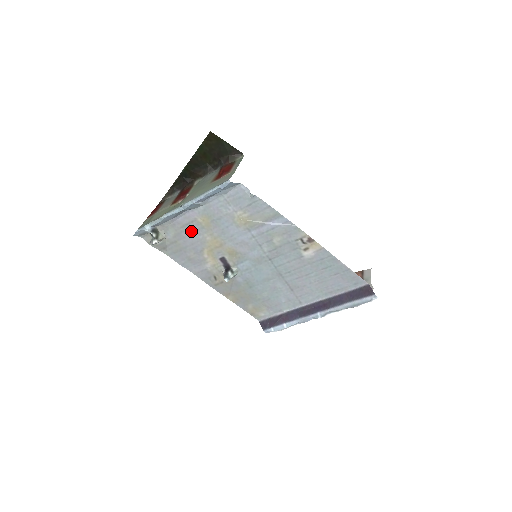
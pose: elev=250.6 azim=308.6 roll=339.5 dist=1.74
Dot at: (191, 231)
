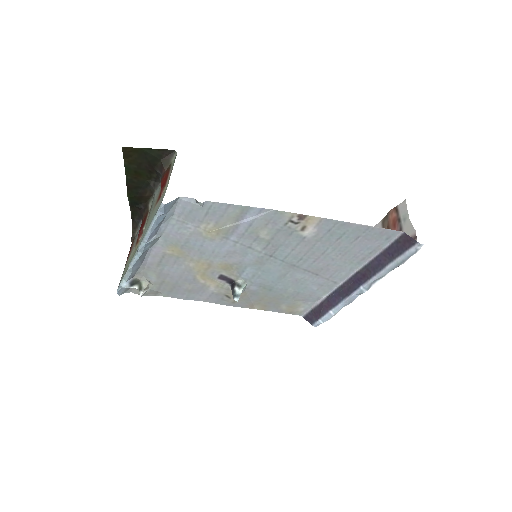
Dot at: (169, 266)
